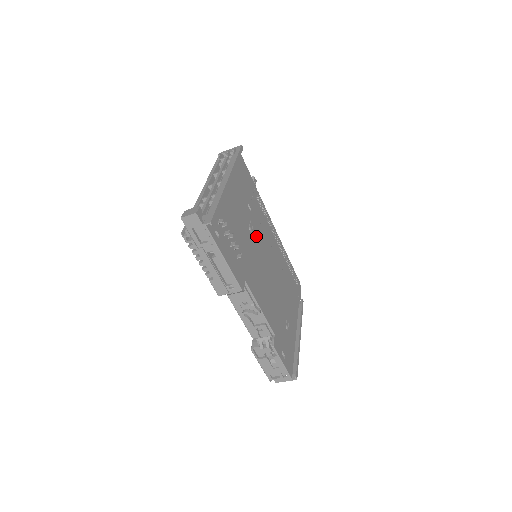
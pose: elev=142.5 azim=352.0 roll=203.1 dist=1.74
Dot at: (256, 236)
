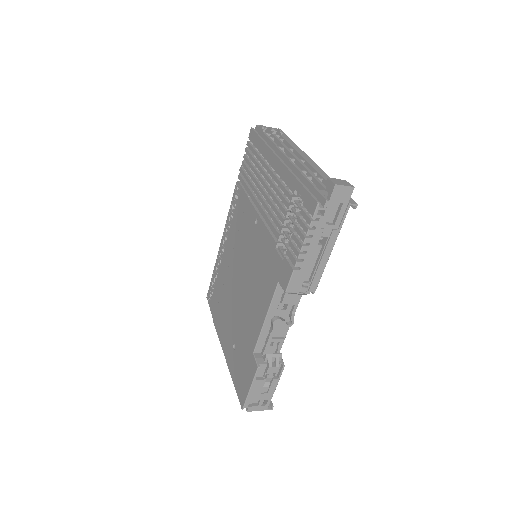
Dot at: occluded
